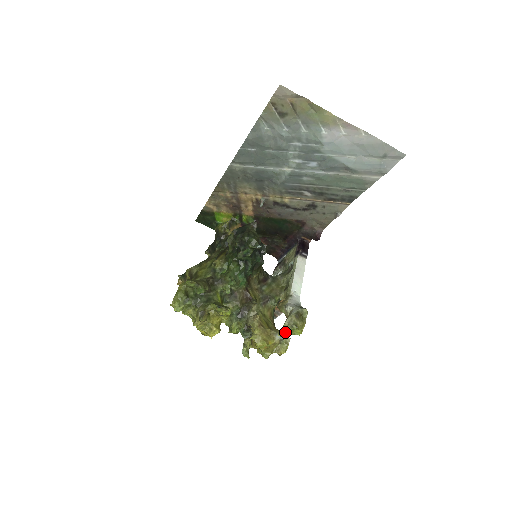
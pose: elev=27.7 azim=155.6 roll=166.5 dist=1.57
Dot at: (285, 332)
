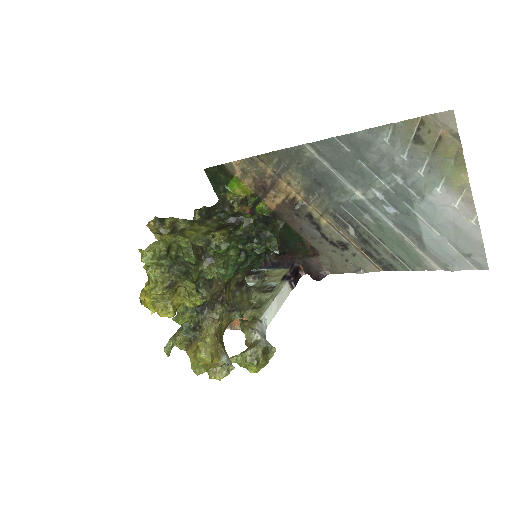
Dot at: (241, 361)
